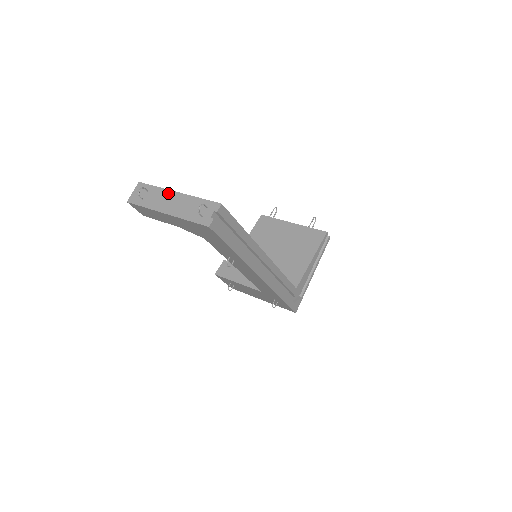
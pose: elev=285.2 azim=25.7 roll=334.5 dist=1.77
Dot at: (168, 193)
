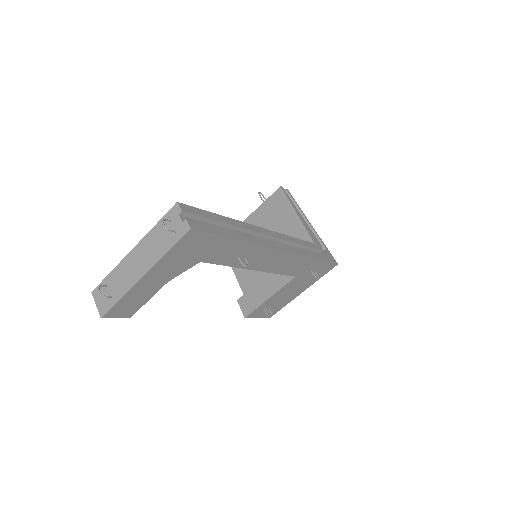
Dot at: (125, 262)
